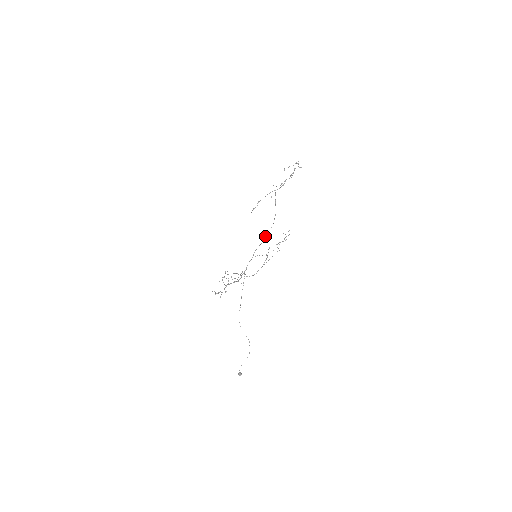
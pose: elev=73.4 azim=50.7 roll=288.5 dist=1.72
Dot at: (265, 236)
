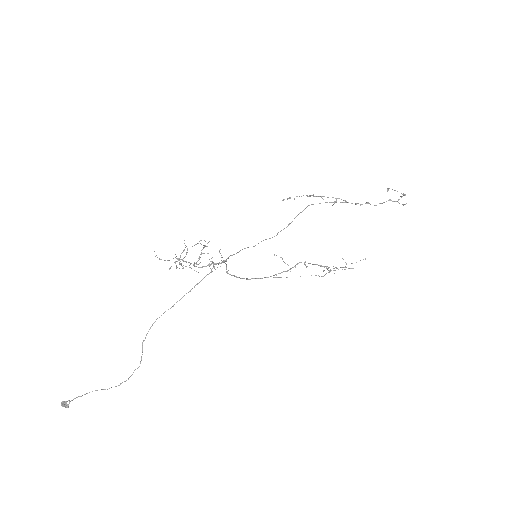
Dot at: occluded
